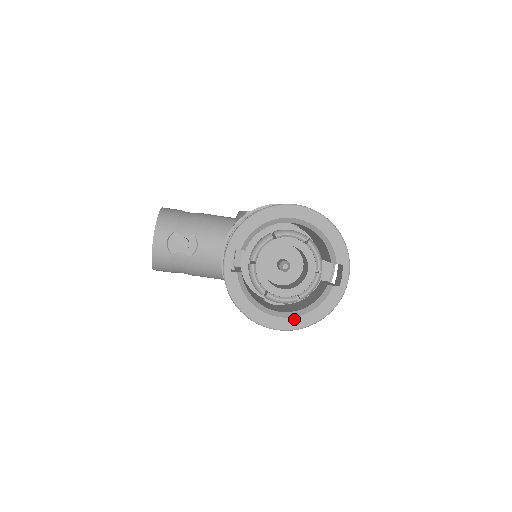
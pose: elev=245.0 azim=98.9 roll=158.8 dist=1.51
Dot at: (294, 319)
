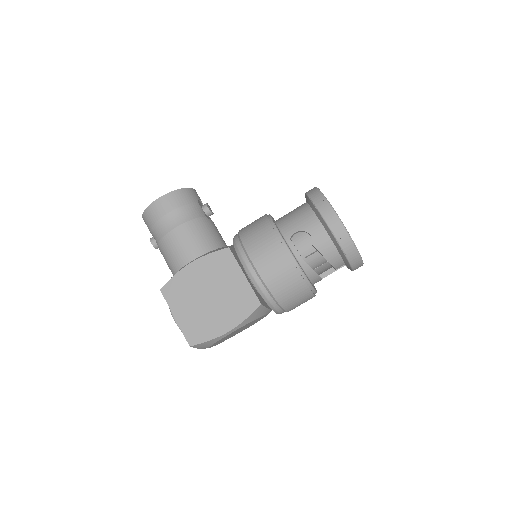
Dot at: occluded
